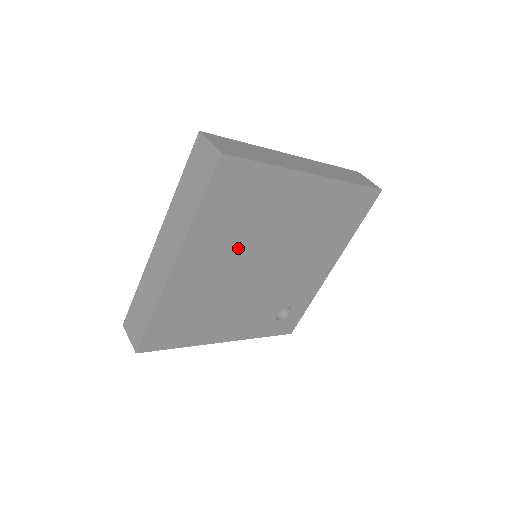
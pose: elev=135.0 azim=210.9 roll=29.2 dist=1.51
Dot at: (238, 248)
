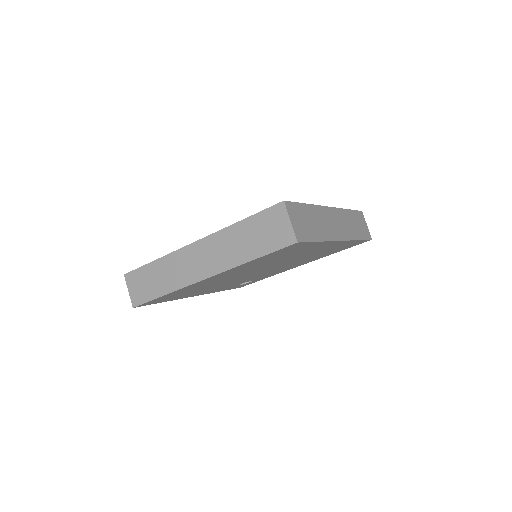
Dot at: (255, 268)
